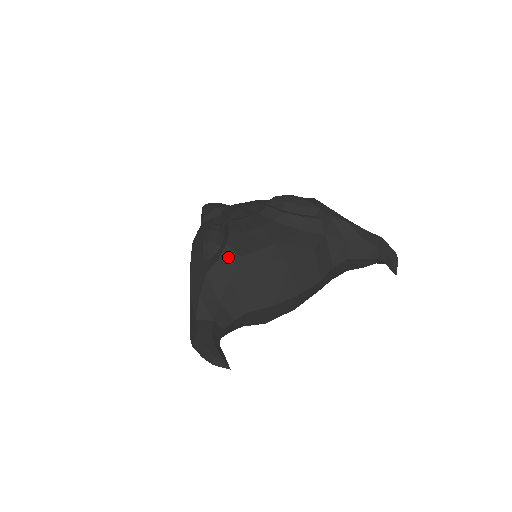
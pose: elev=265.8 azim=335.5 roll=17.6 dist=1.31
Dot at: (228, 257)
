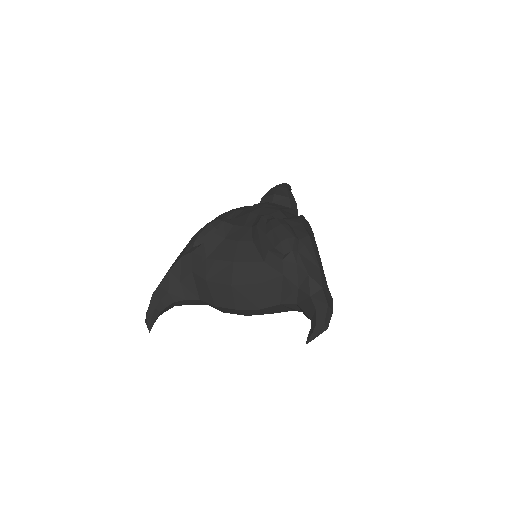
Dot at: (199, 253)
